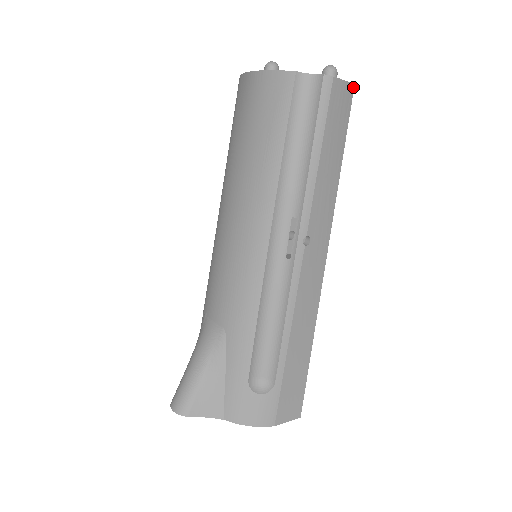
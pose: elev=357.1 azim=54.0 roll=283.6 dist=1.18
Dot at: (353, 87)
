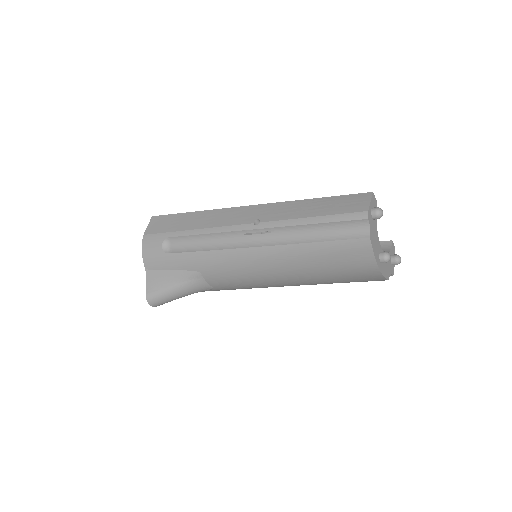
Dot at: occluded
